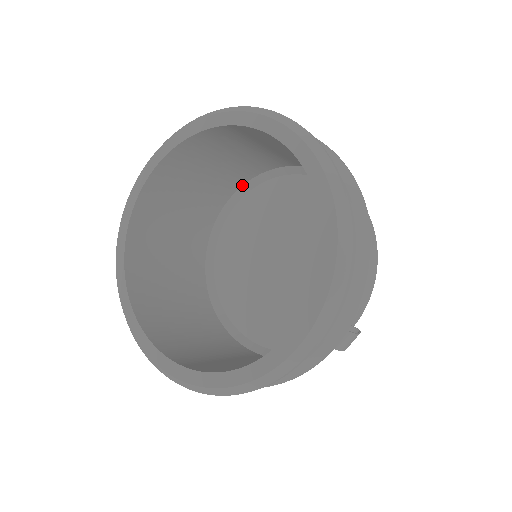
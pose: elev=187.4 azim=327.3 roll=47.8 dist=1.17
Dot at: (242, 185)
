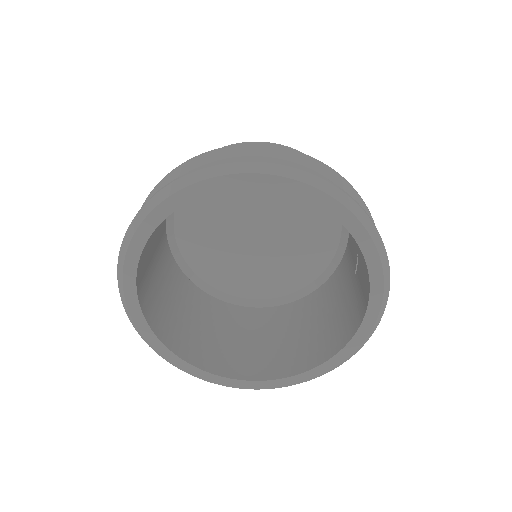
Dot at: occluded
